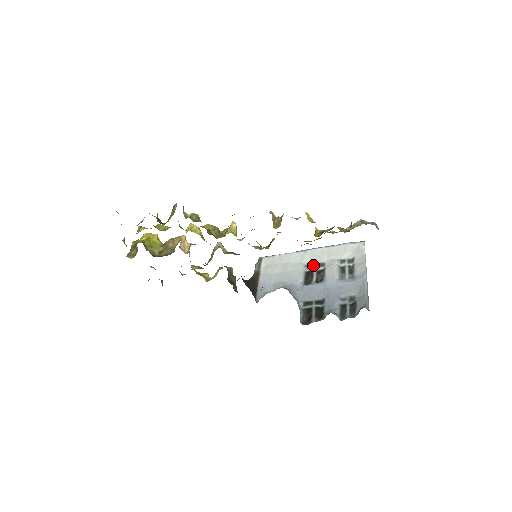
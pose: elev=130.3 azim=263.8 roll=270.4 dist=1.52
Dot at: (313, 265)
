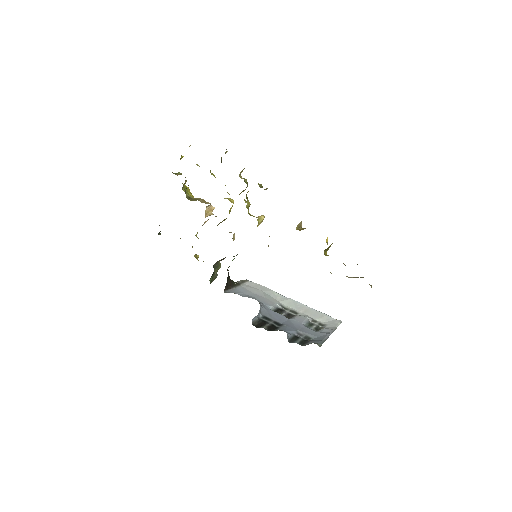
Dot at: (288, 308)
